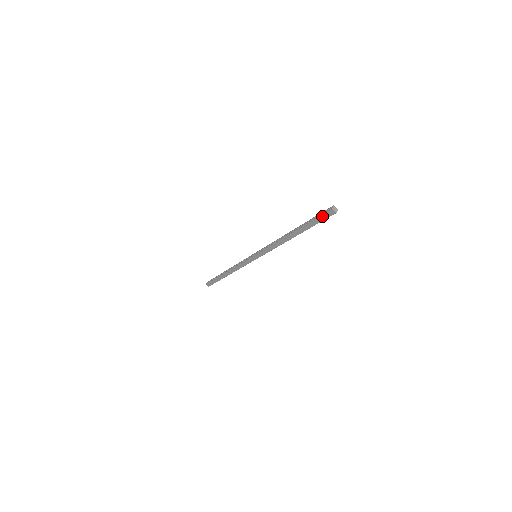
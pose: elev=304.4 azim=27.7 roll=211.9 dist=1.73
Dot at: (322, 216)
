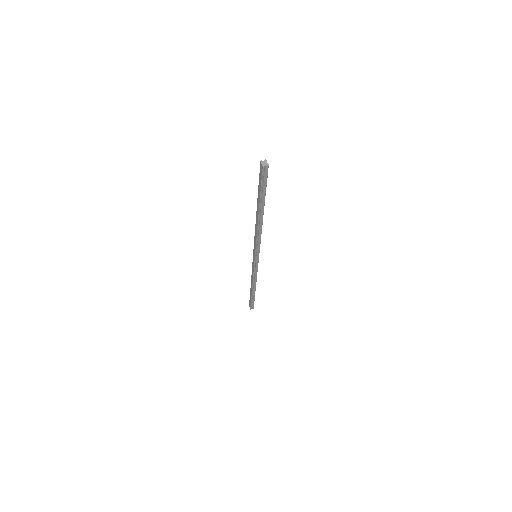
Dot at: (260, 175)
